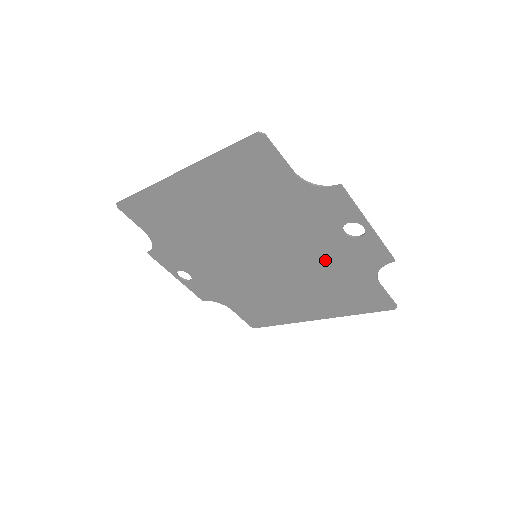
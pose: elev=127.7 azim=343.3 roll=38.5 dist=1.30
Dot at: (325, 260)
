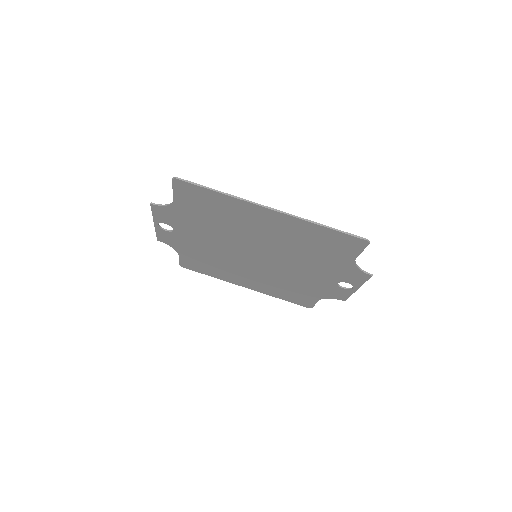
Dot at: (304, 281)
